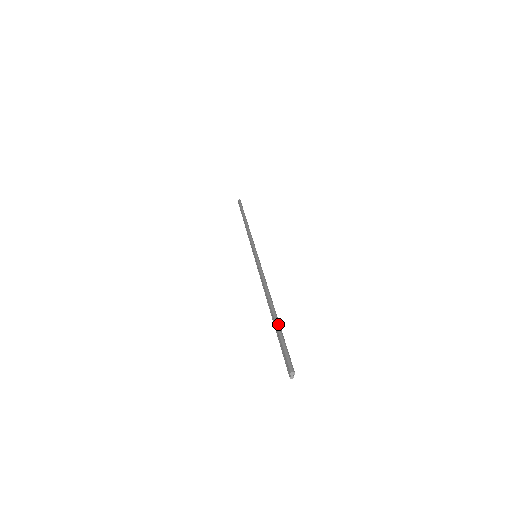
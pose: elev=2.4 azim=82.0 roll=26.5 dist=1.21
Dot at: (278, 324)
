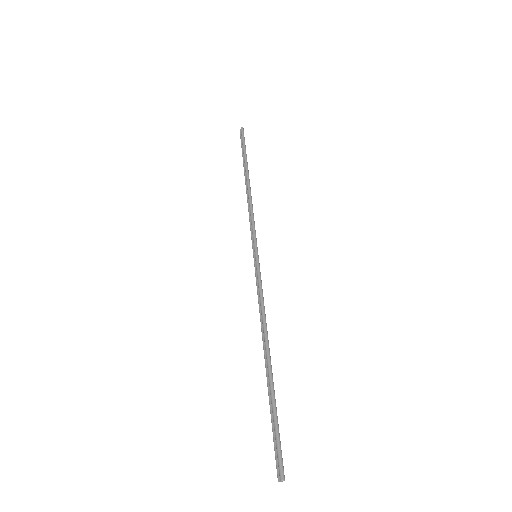
Dot at: (274, 397)
